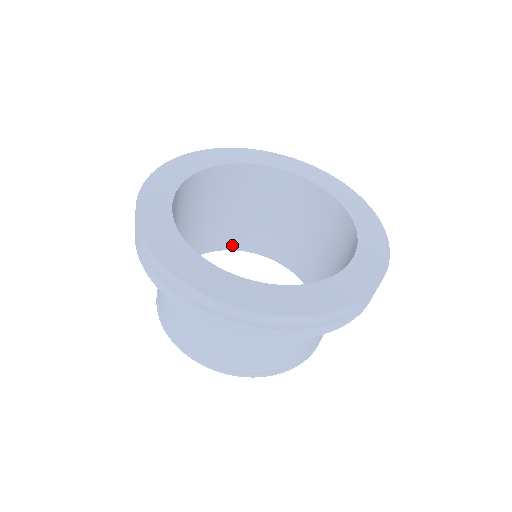
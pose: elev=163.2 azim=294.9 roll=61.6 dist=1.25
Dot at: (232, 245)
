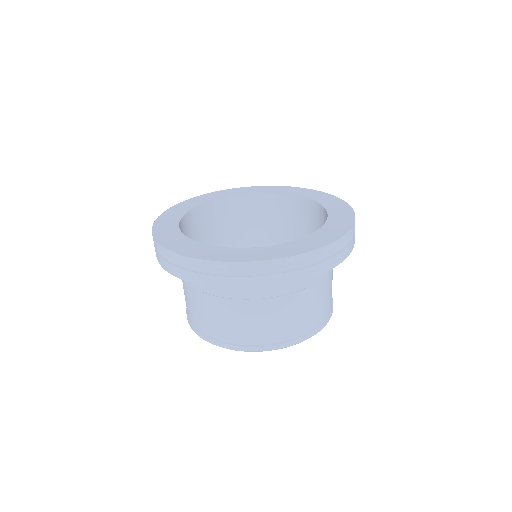
Dot at: occluded
